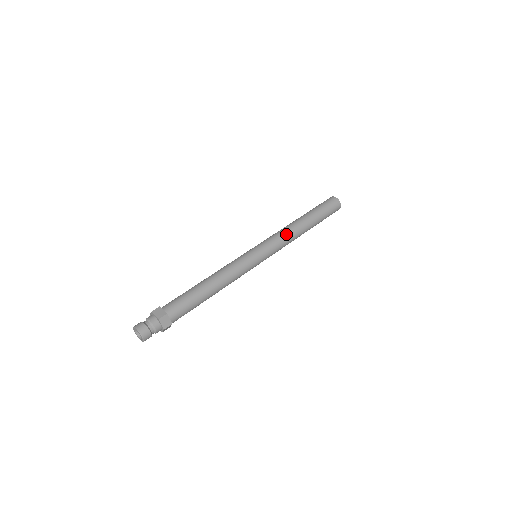
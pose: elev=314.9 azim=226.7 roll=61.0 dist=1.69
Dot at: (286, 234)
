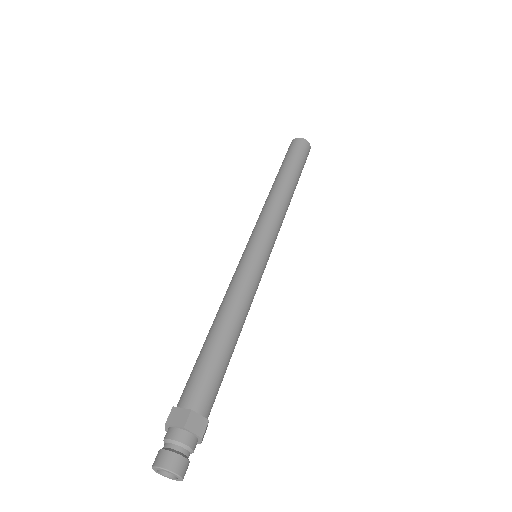
Dot at: (283, 214)
